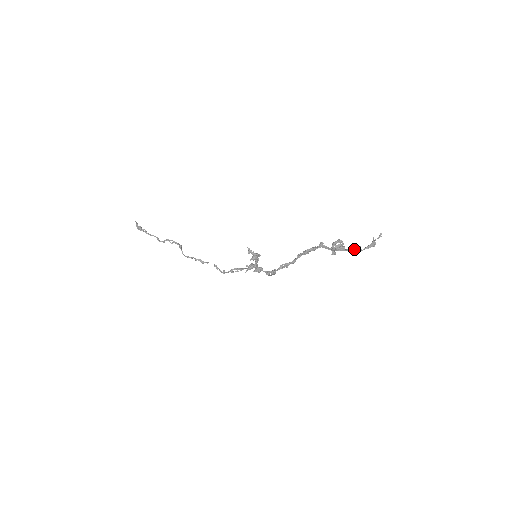
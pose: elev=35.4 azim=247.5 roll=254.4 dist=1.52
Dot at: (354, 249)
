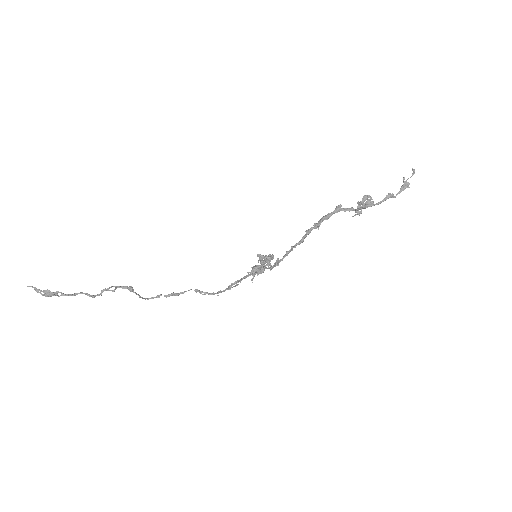
Dot at: occluded
